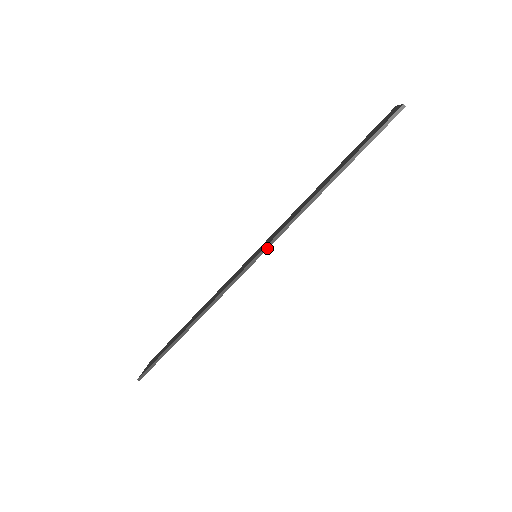
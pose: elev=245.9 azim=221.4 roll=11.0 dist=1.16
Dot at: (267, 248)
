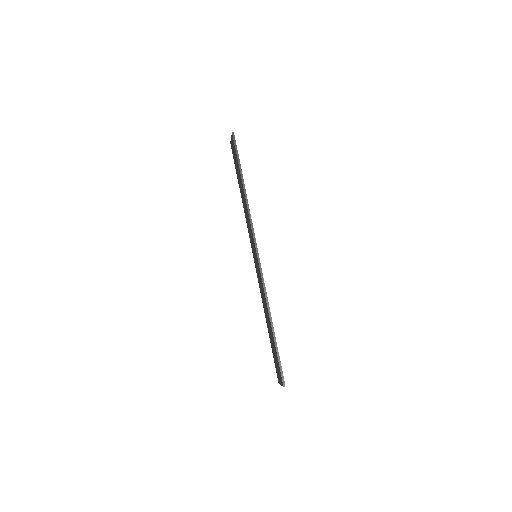
Dot at: (255, 241)
